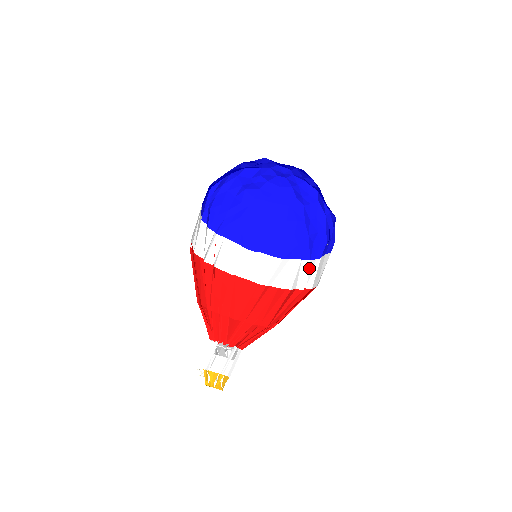
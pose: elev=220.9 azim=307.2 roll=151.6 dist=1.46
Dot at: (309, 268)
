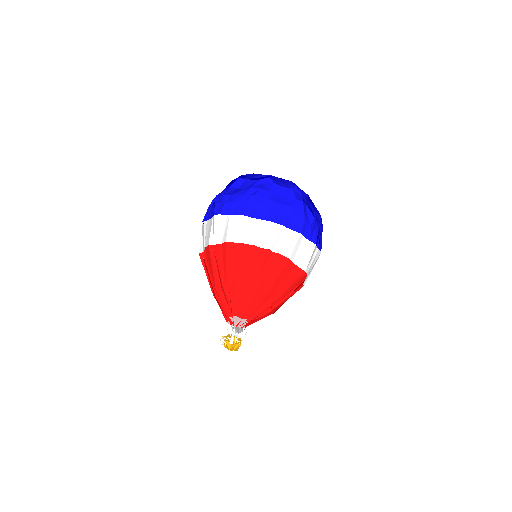
Dot at: (270, 229)
